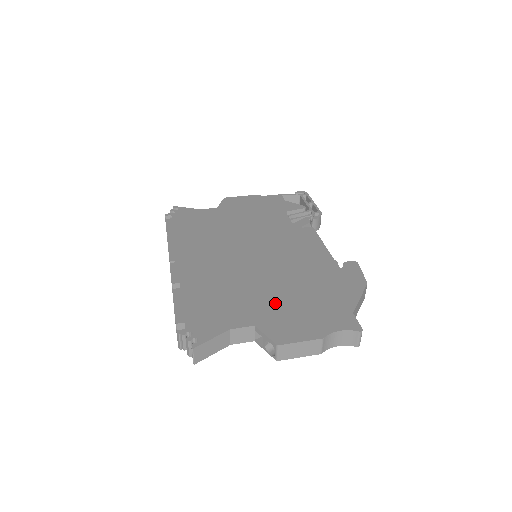
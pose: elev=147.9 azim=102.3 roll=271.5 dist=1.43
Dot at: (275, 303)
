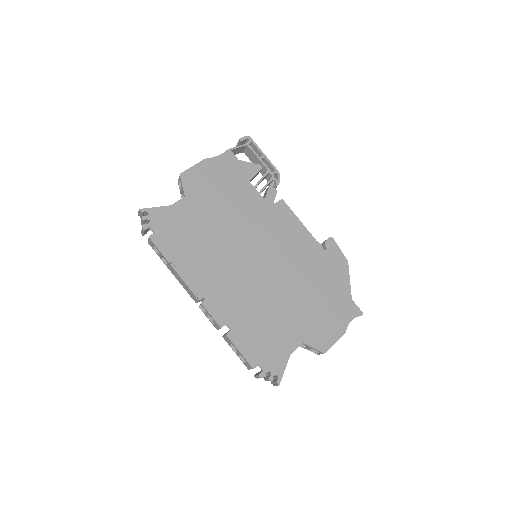
Dot at: (304, 313)
